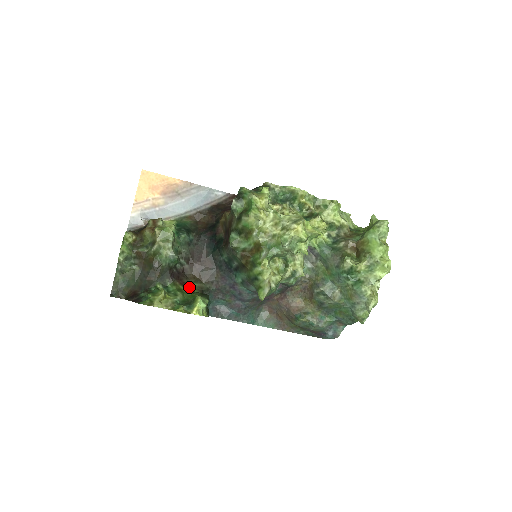
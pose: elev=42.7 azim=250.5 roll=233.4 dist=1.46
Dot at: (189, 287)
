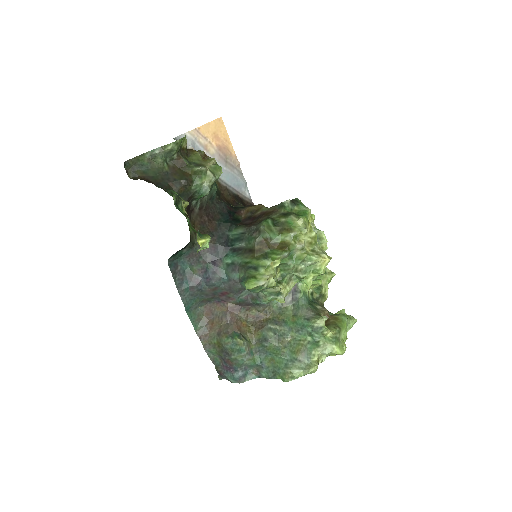
Dot at: occluded
